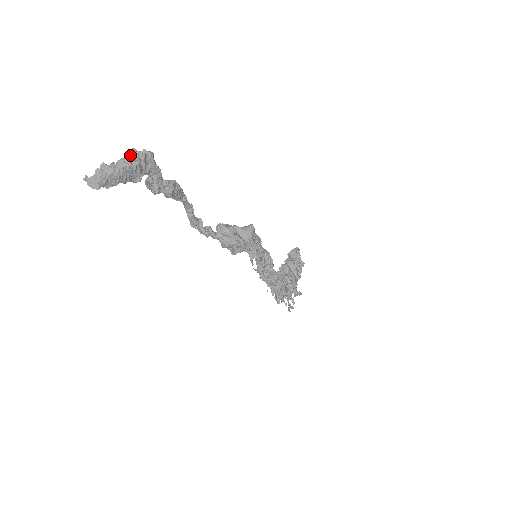
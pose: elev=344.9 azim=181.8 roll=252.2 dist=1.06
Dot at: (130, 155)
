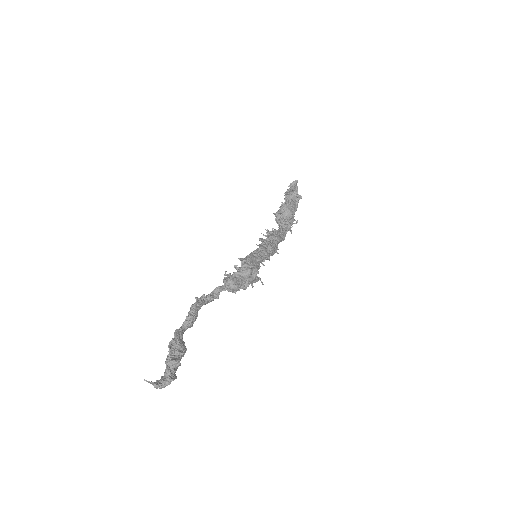
Dot at: (168, 374)
